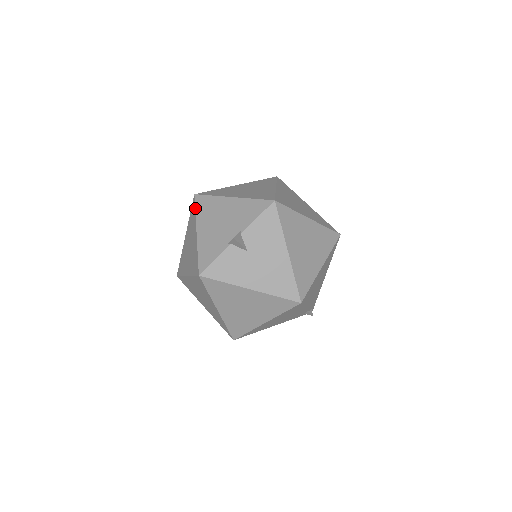
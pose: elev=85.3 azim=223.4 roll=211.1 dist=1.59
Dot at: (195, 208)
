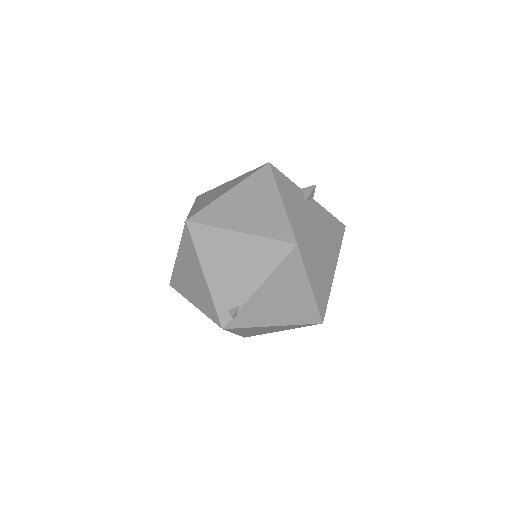
Dot at: occluded
